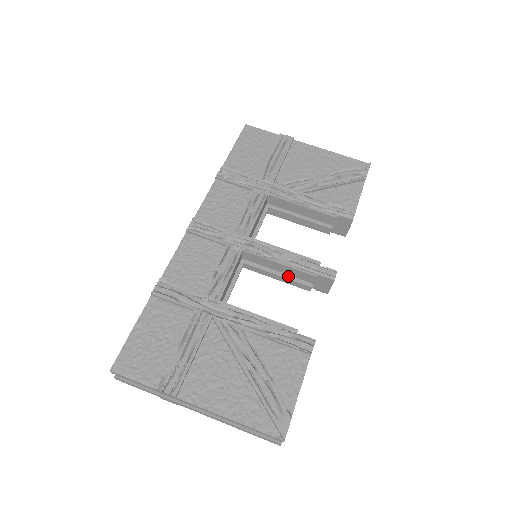
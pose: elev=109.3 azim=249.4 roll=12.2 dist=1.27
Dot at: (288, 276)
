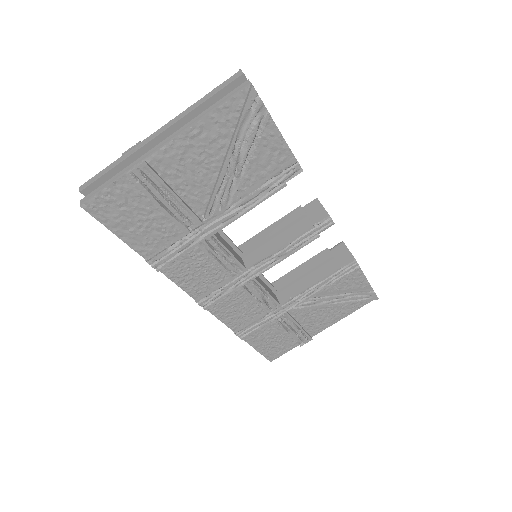
Dot at: occluded
